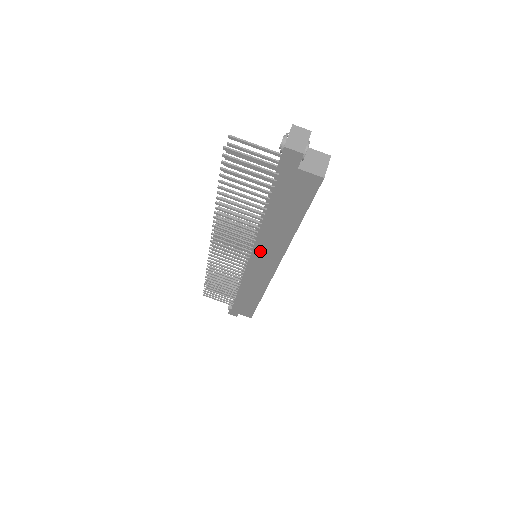
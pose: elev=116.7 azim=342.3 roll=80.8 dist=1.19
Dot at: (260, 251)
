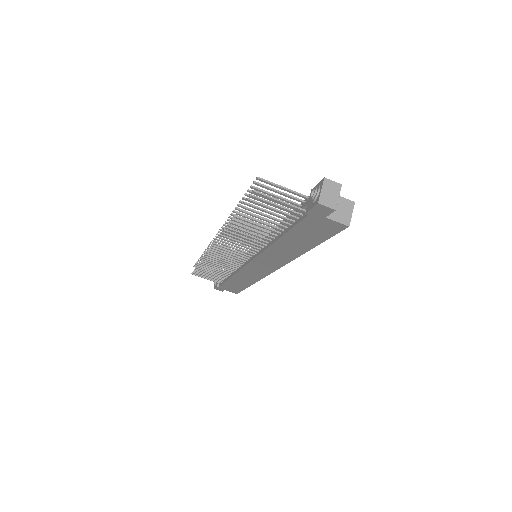
Dot at: (264, 258)
